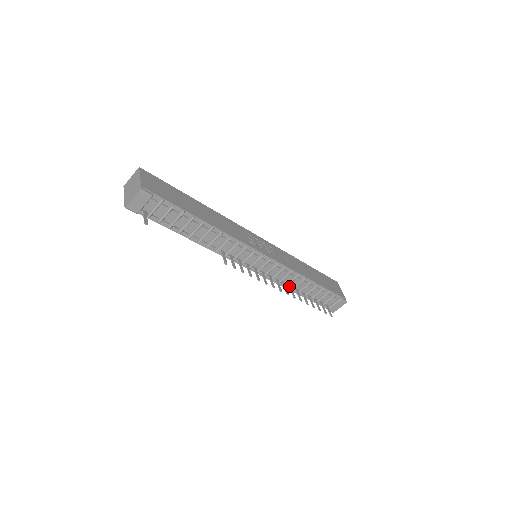
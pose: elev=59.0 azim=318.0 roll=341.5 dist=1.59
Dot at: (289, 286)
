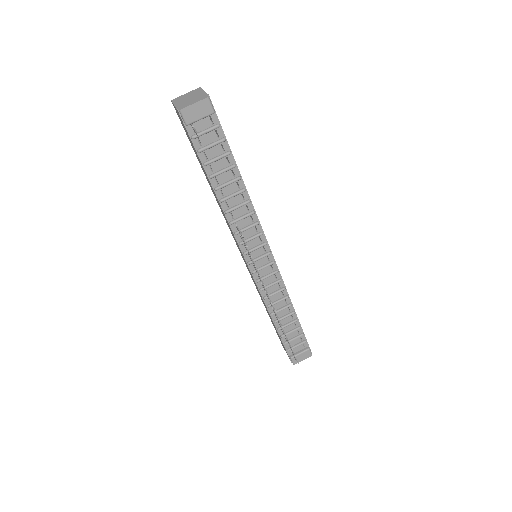
Dot at: occluded
